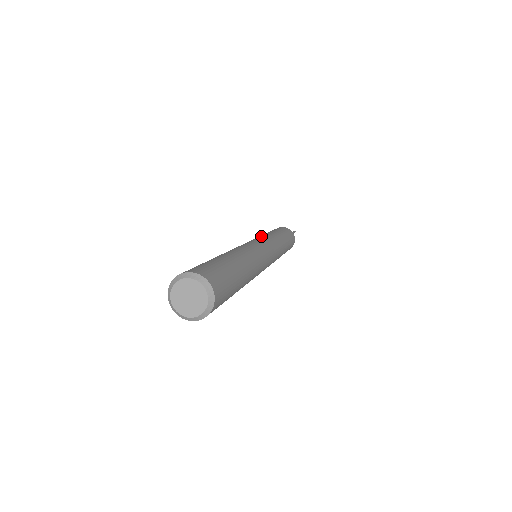
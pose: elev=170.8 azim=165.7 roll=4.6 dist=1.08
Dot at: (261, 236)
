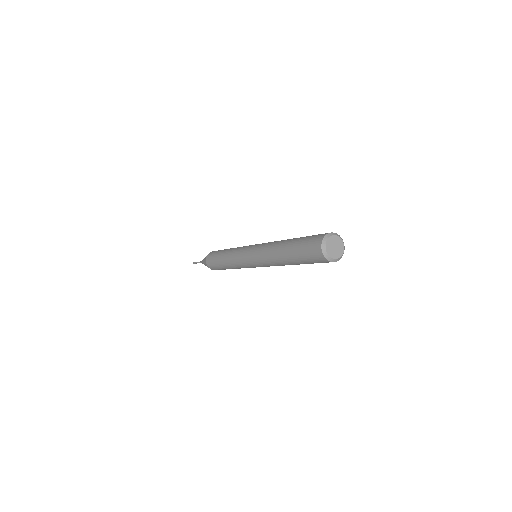
Dot at: occluded
